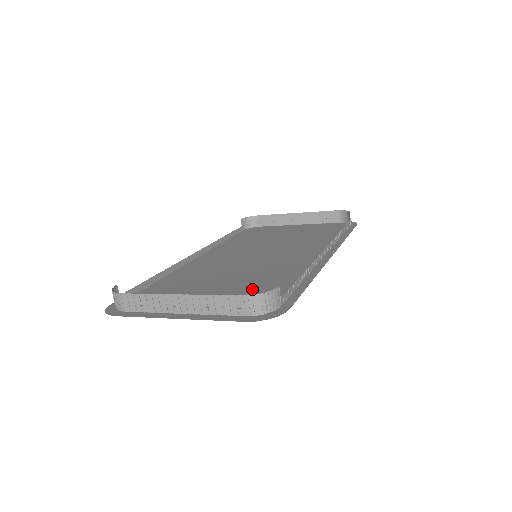
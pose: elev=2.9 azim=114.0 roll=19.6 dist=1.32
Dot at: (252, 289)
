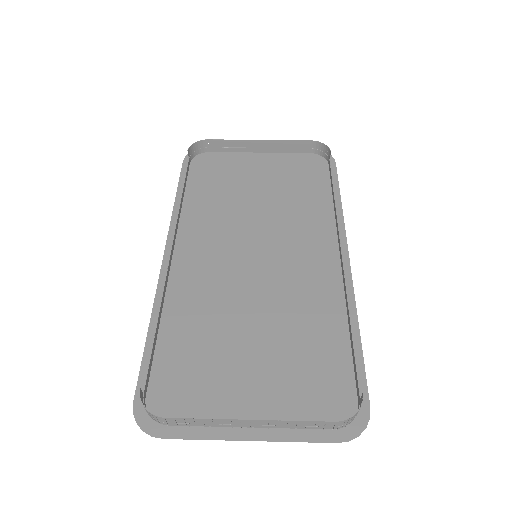
Dot at: (301, 355)
